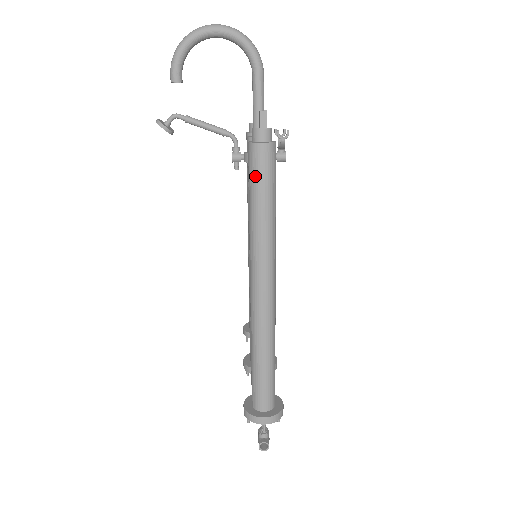
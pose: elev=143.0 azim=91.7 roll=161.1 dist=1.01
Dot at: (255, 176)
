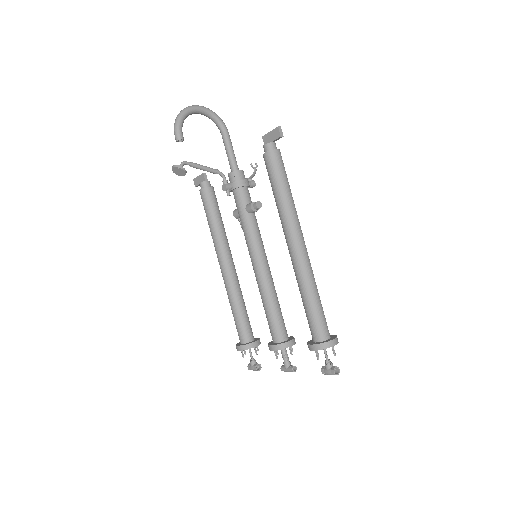
Dot at: (278, 170)
